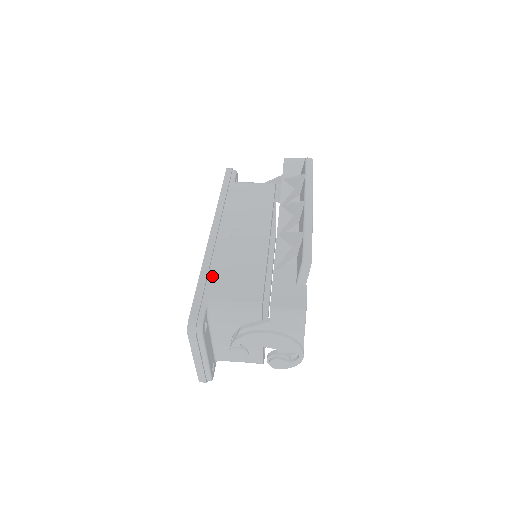
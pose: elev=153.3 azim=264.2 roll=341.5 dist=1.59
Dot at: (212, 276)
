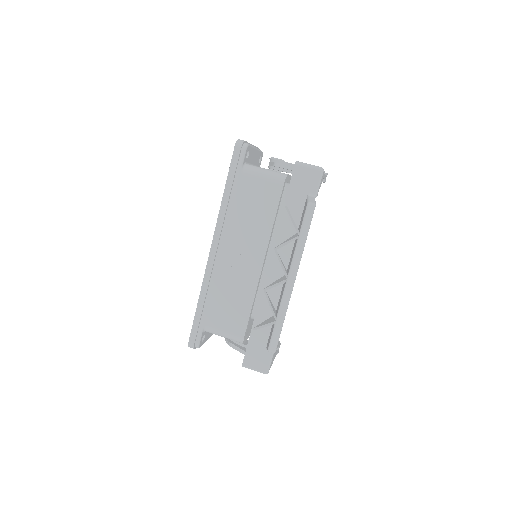
Dot at: (208, 301)
